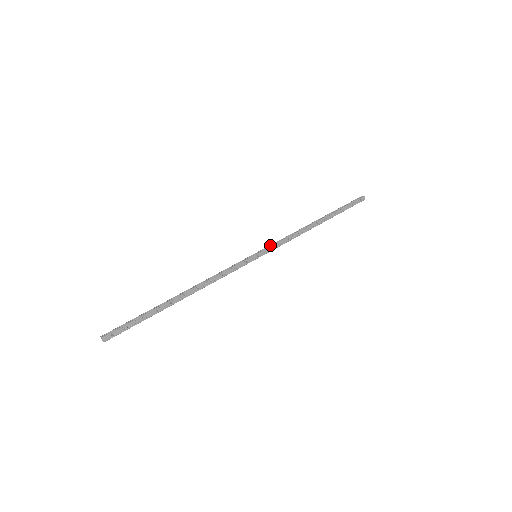
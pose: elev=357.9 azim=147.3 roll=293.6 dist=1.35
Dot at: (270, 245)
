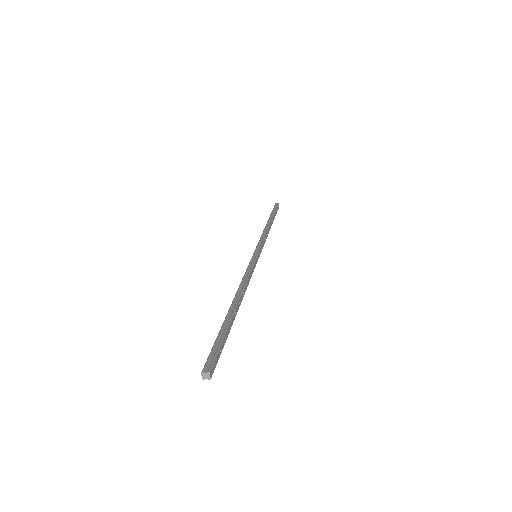
Dot at: (258, 244)
